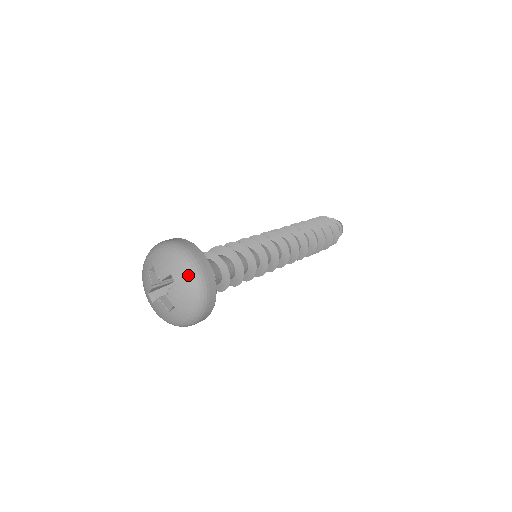
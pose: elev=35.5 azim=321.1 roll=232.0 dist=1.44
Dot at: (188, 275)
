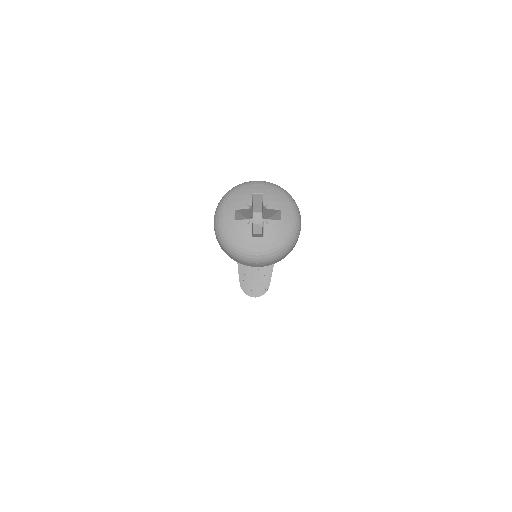
Dot at: (295, 221)
